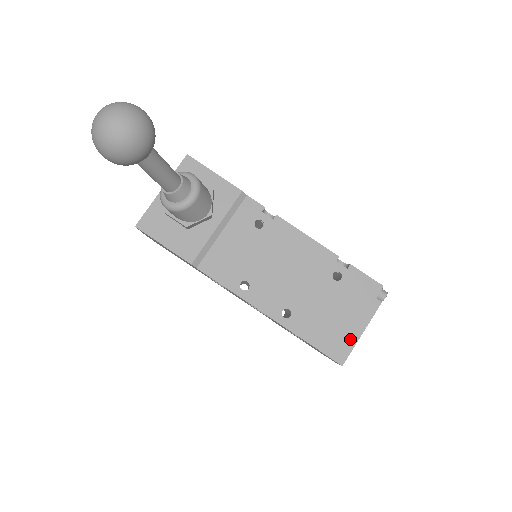
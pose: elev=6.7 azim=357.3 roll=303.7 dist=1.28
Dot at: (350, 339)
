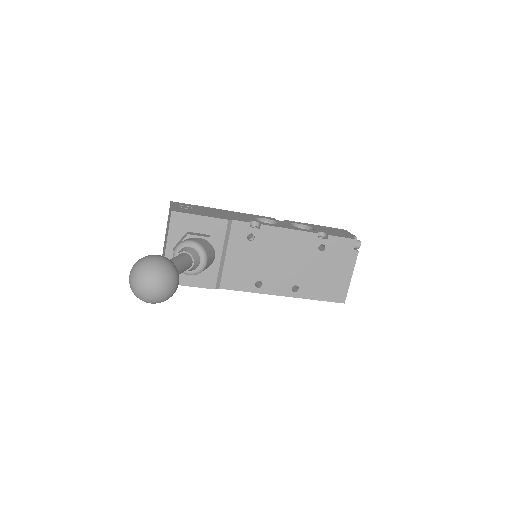
Dot at: (344, 285)
